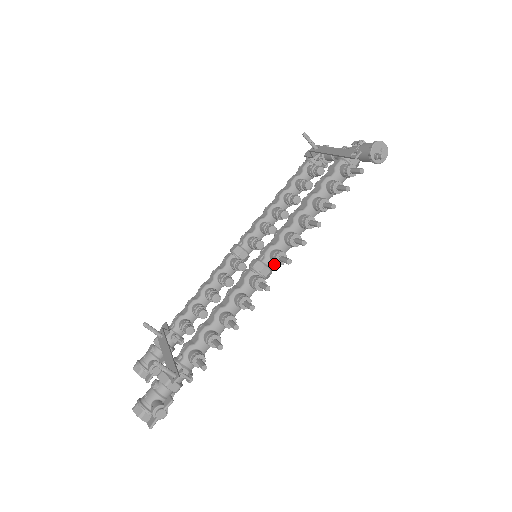
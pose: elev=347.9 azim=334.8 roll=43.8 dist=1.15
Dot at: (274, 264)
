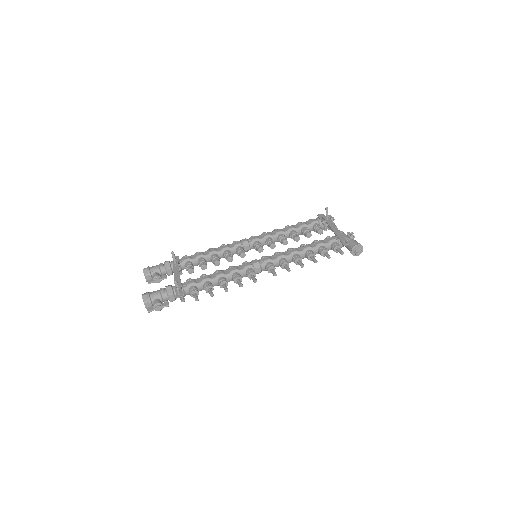
Dot at: (265, 269)
